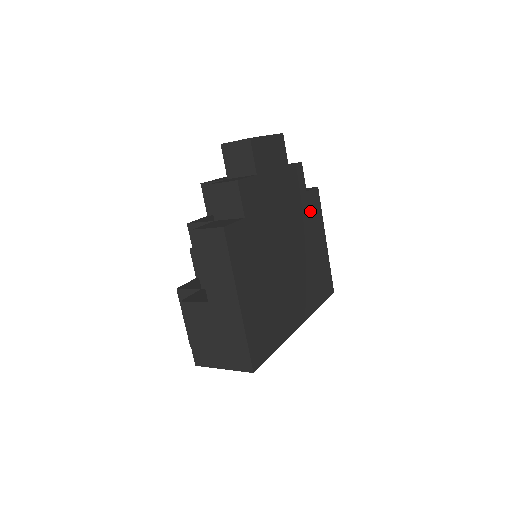
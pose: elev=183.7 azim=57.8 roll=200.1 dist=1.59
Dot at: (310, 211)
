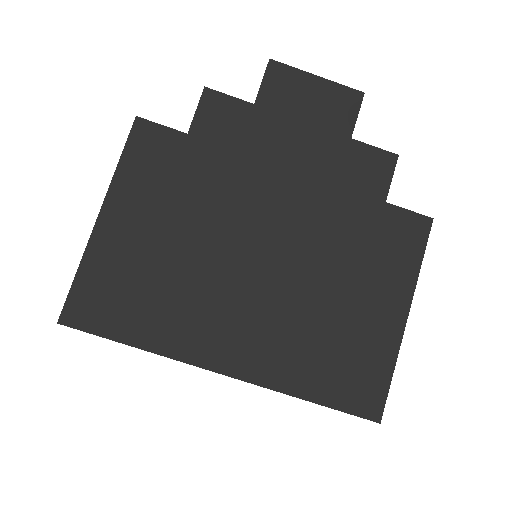
Dot at: (379, 236)
